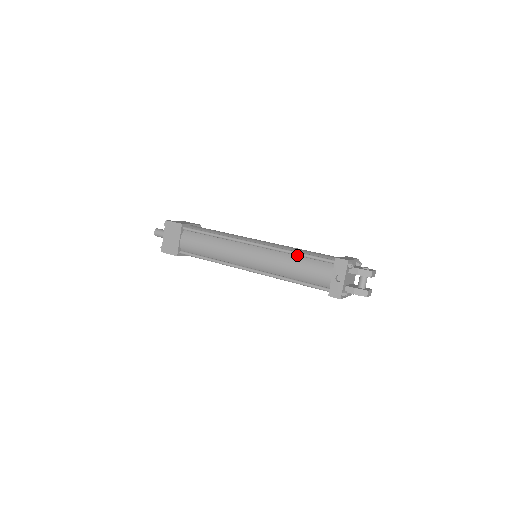
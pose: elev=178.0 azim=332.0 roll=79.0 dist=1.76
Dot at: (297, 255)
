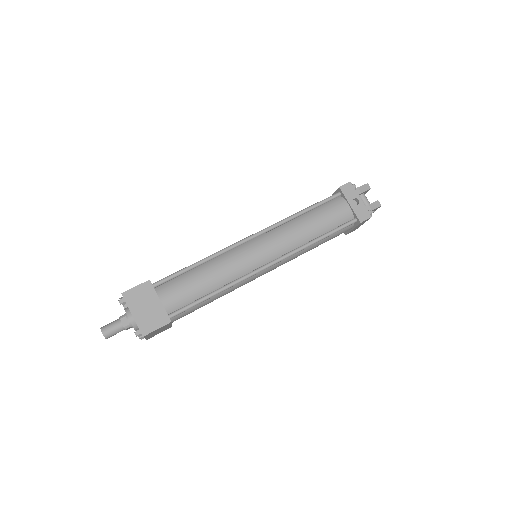
Dot at: (304, 213)
